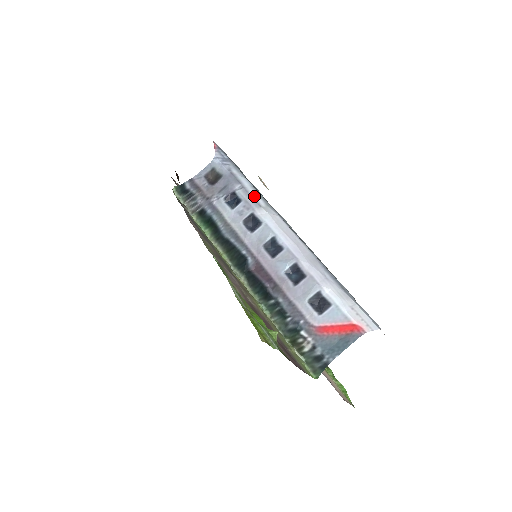
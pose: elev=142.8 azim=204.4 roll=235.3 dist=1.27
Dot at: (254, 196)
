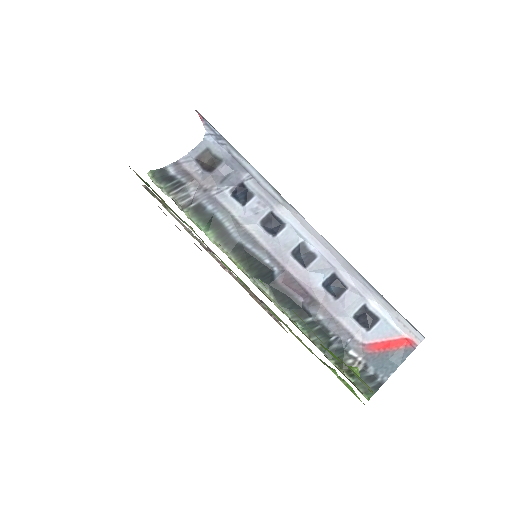
Dot at: (268, 189)
